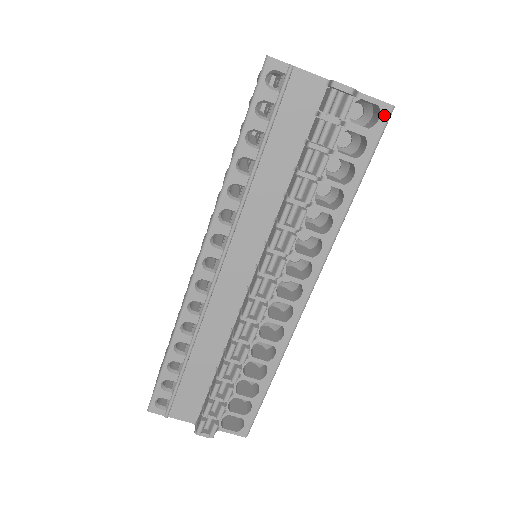
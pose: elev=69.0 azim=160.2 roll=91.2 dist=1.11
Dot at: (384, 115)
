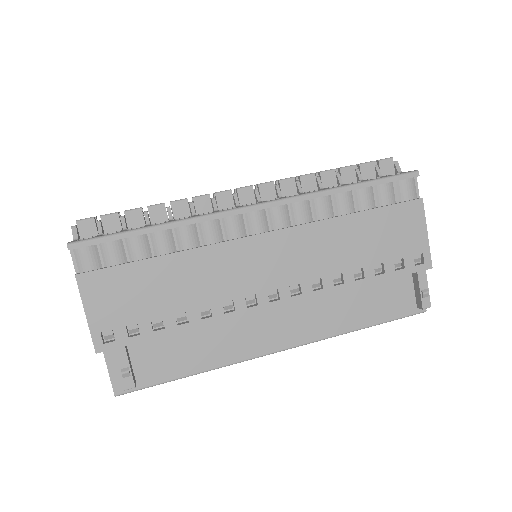
Dot at: (408, 172)
